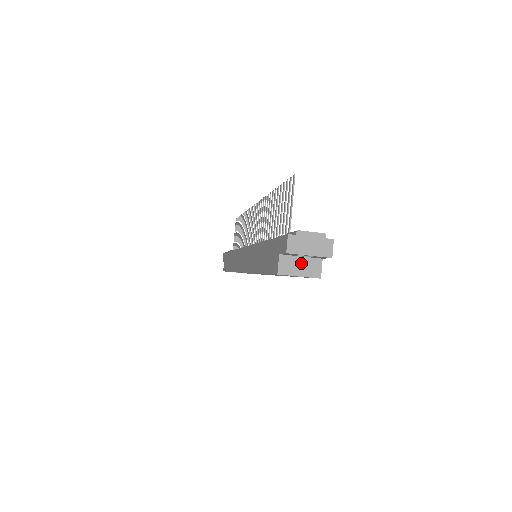
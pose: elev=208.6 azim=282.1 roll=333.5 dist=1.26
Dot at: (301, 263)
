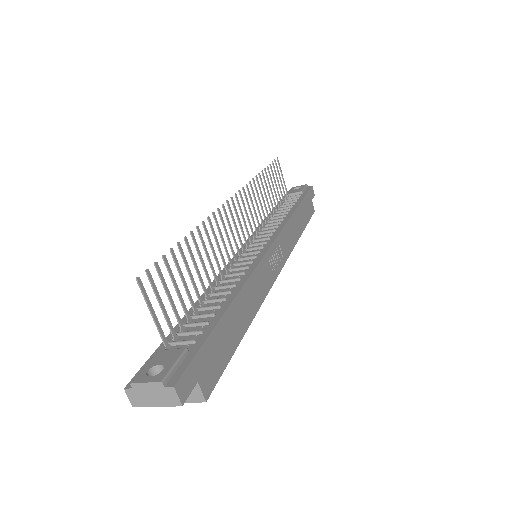
Dot at: occluded
